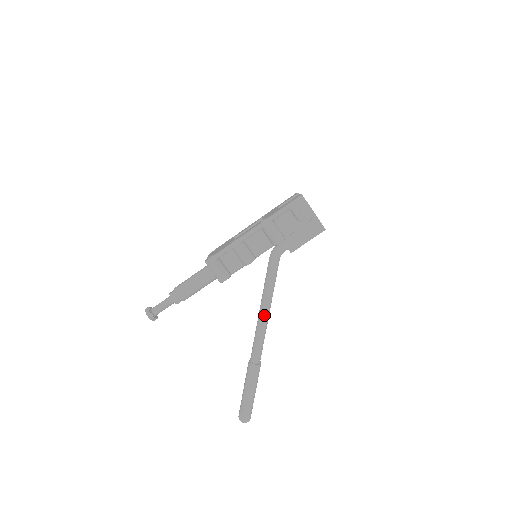
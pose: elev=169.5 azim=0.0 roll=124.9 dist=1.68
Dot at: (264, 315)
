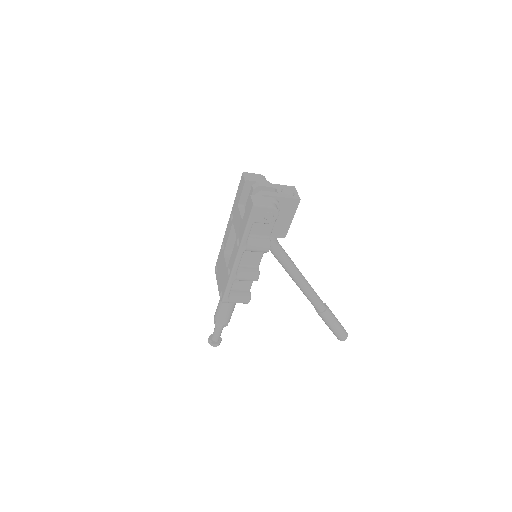
Dot at: (302, 285)
